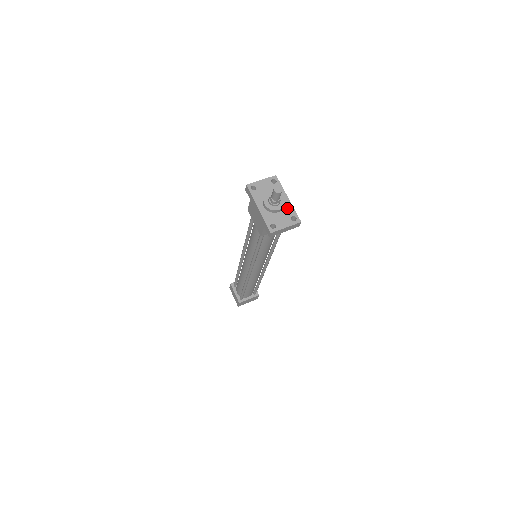
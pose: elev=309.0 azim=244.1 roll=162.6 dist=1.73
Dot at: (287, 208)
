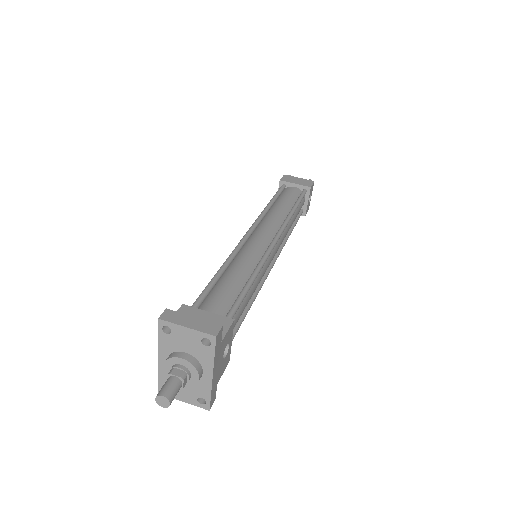
Dot at: (201, 385)
